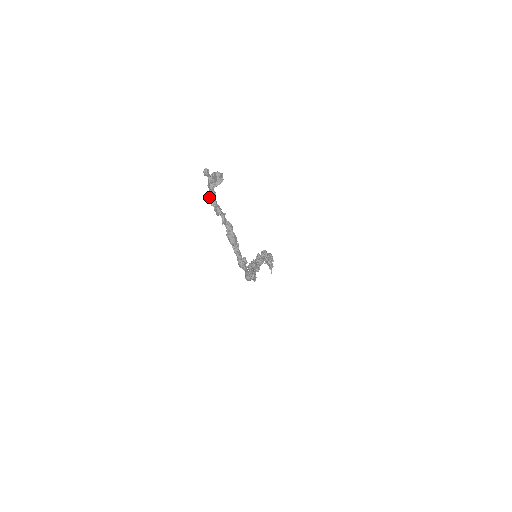
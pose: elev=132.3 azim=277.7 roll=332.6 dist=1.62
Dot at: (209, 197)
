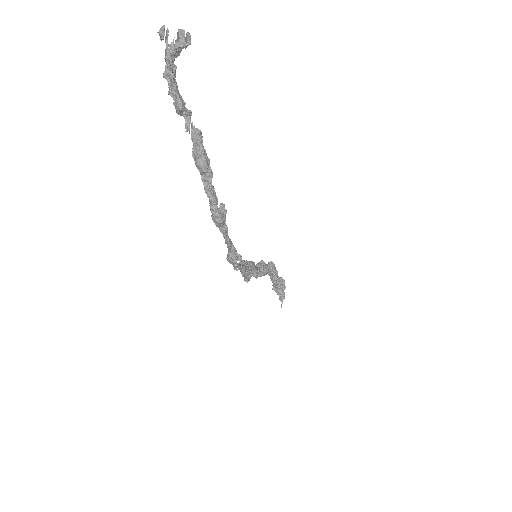
Dot at: (165, 77)
